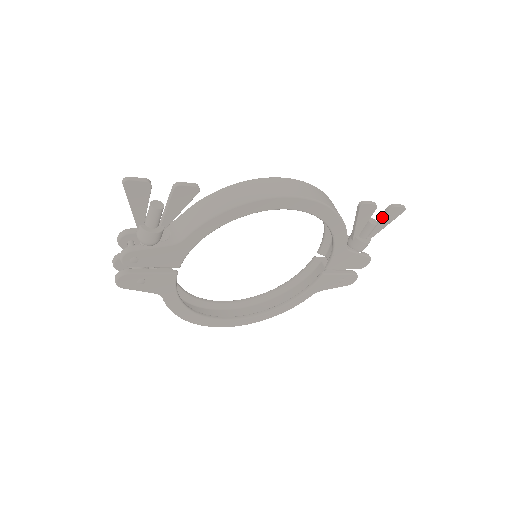
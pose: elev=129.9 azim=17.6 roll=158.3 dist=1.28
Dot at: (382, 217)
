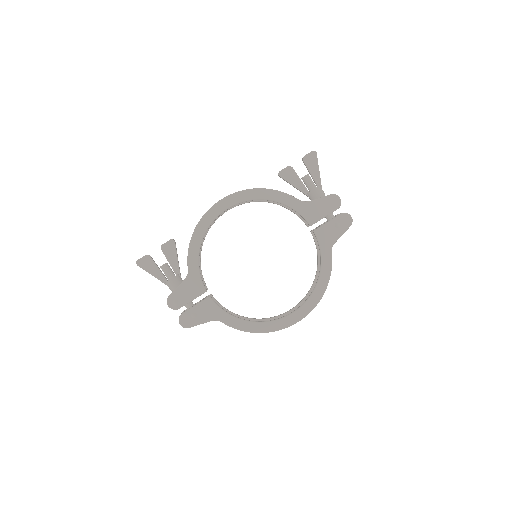
Dot at: (307, 169)
